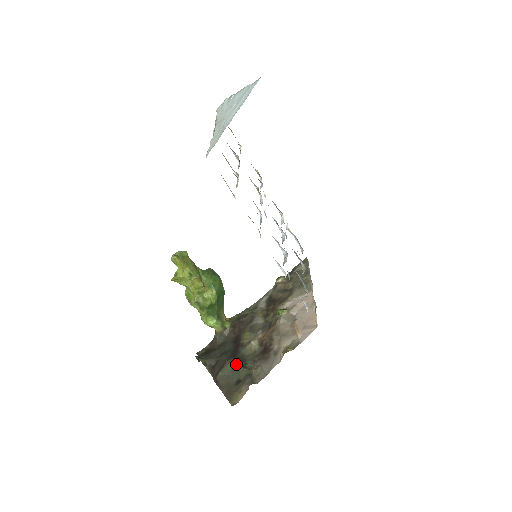
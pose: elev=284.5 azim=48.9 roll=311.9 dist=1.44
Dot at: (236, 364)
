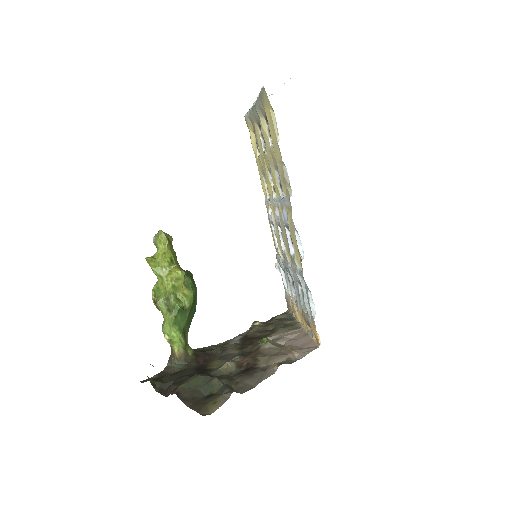
Dot at: (207, 378)
